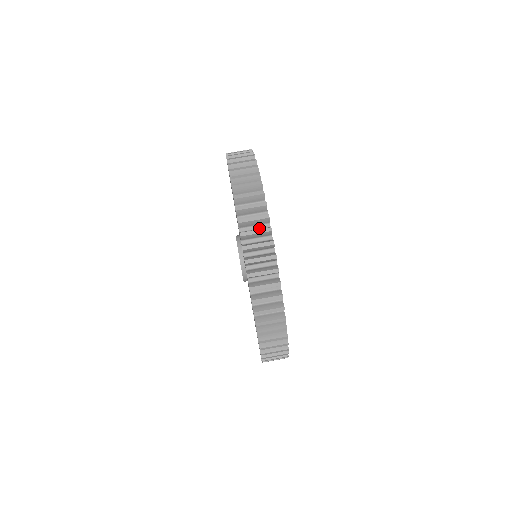
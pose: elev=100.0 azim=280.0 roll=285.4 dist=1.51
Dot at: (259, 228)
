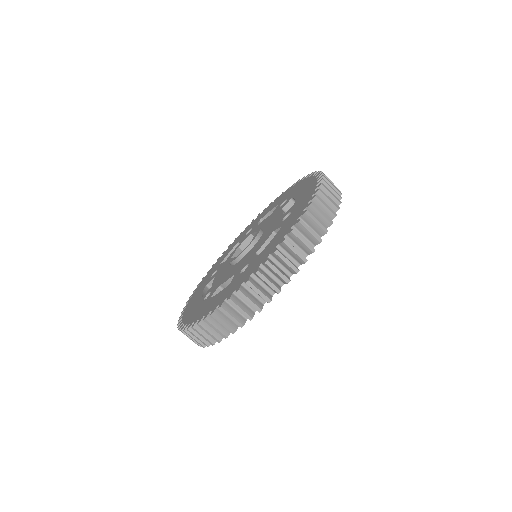
Dot at: occluded
